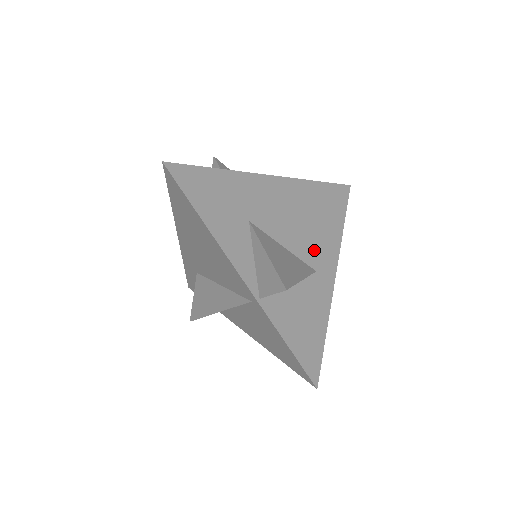
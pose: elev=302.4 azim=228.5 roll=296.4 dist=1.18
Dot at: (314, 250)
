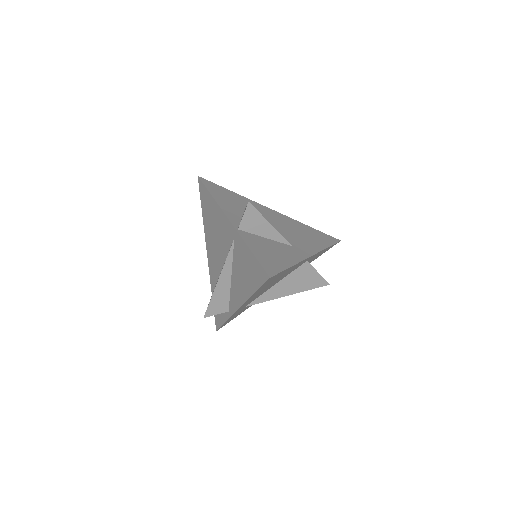
Dot at: (294, 240)
